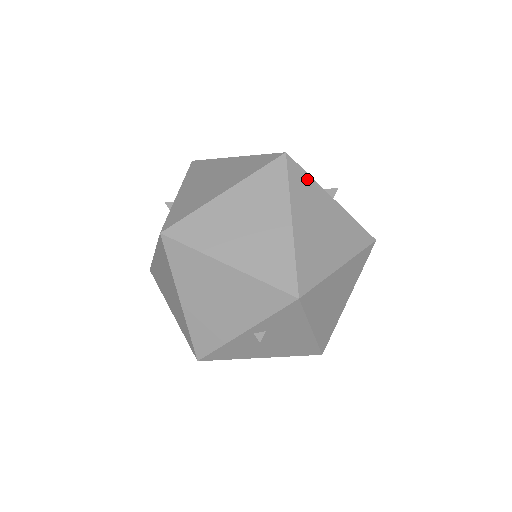
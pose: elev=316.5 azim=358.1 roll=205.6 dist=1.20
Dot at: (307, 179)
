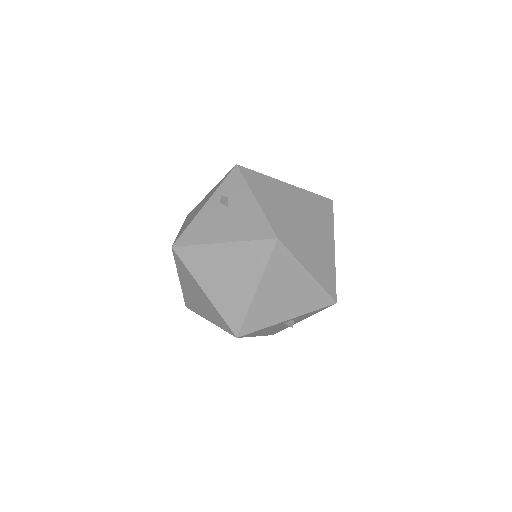
Dot at: occluded
